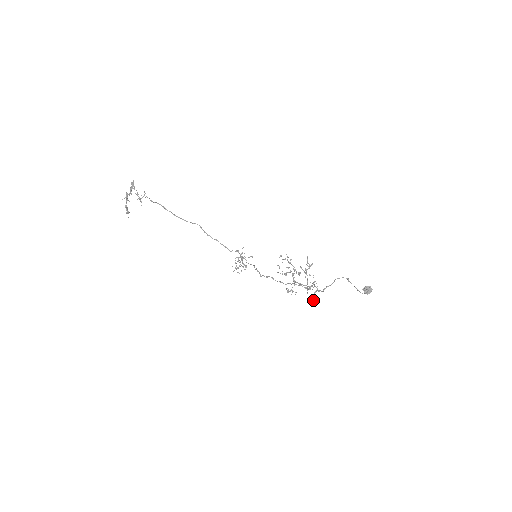
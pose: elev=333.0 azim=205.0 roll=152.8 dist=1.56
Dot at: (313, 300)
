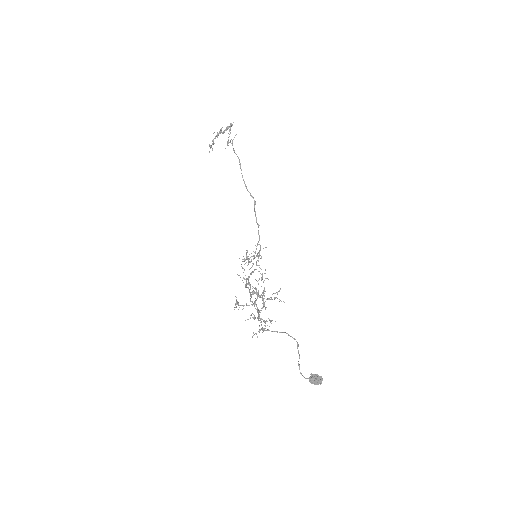
Dot at: occluded
